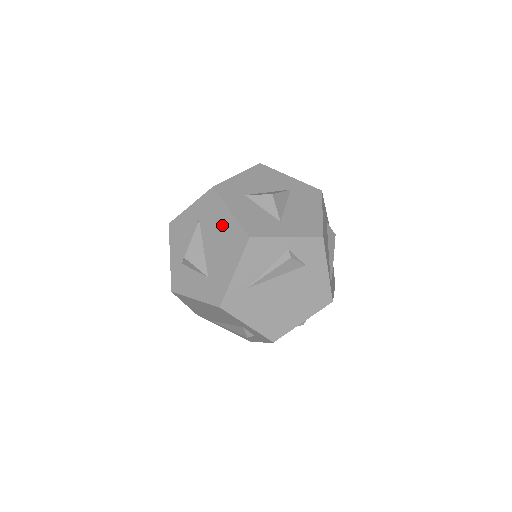
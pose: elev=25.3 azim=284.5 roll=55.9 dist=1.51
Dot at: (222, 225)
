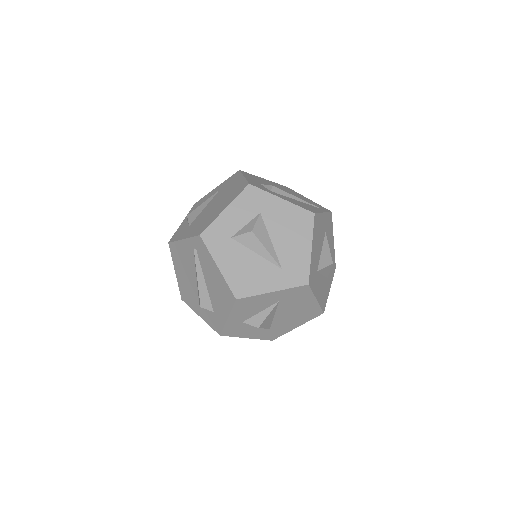
Dot at: (303, 306)
